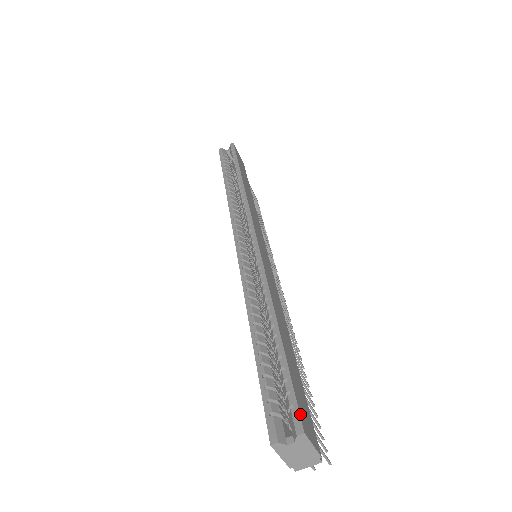
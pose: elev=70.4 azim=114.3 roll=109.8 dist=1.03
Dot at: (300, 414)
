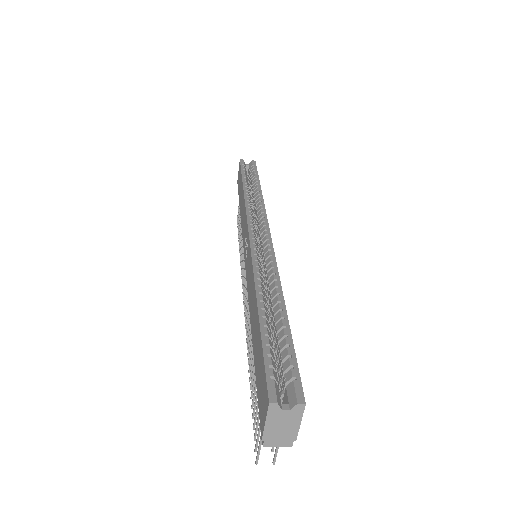
Dot at: (302, 388)
